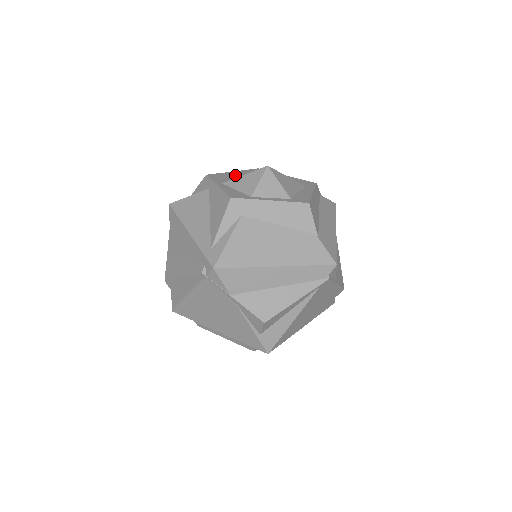
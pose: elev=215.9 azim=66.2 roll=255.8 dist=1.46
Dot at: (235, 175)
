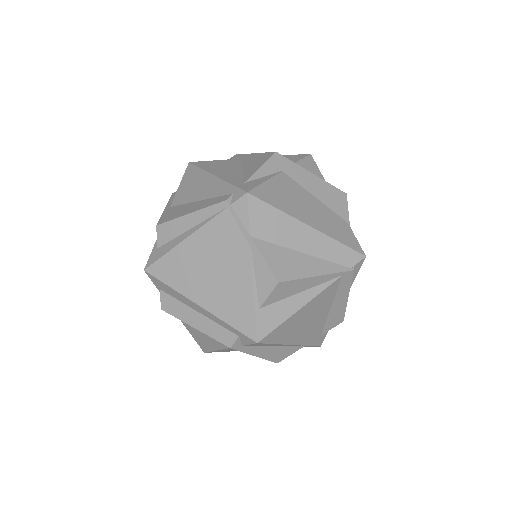
Dot at: occluded
